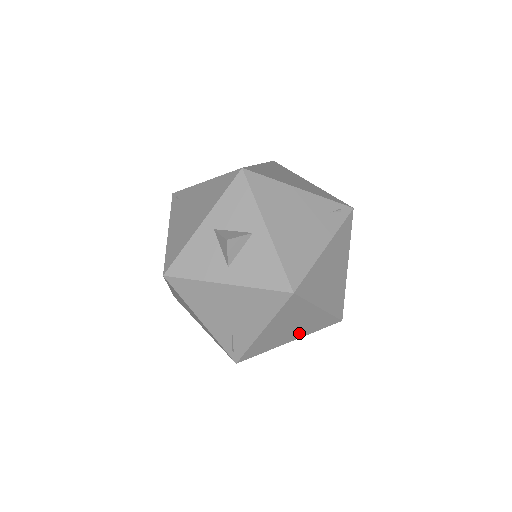
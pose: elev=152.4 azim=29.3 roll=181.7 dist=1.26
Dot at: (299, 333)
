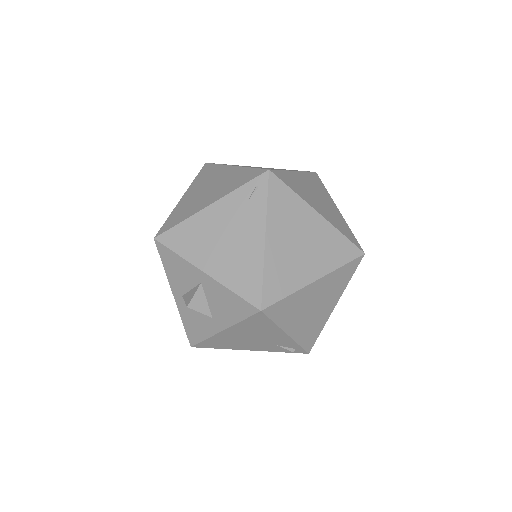
Dot at: (332, 298)
